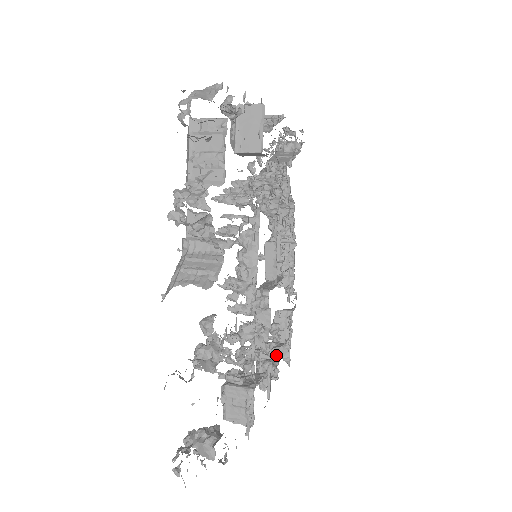
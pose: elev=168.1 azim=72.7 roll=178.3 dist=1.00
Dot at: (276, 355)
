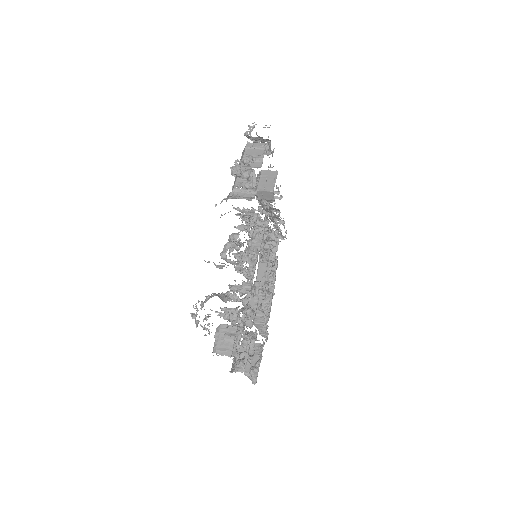
Dot at: (251, 352)
